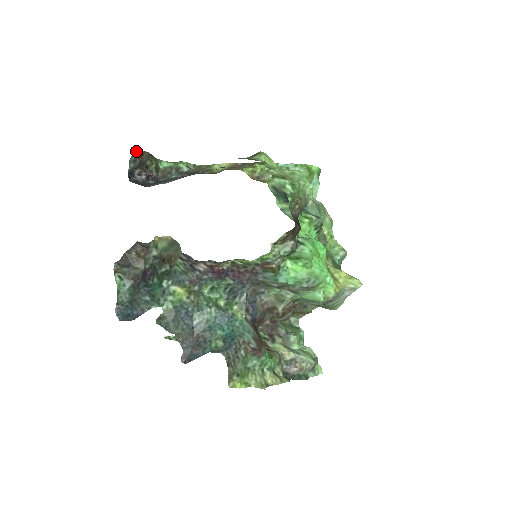
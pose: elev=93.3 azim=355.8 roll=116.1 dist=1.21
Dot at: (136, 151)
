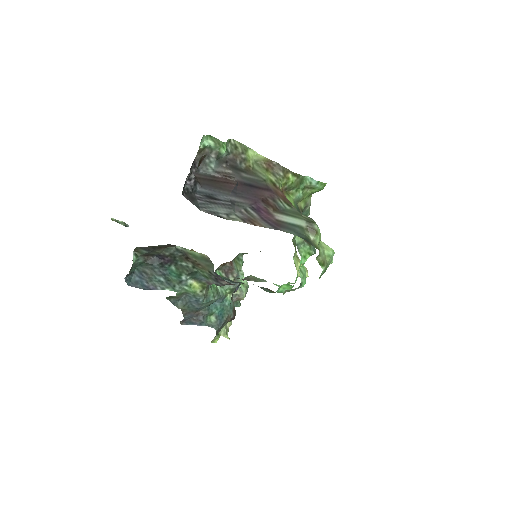
Dot at: (199, 162)
